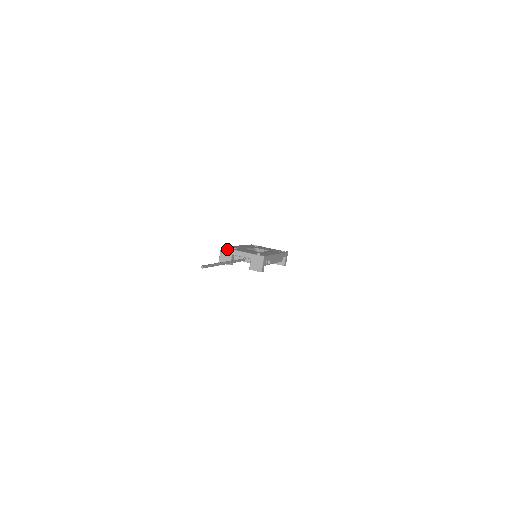
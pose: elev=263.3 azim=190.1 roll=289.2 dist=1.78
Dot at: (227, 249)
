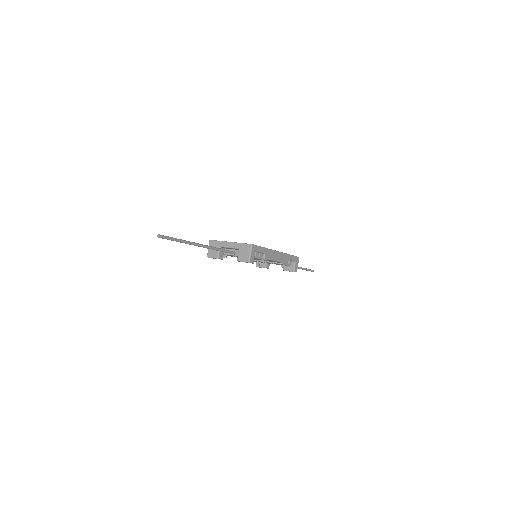
Dot at: (215, 241)
